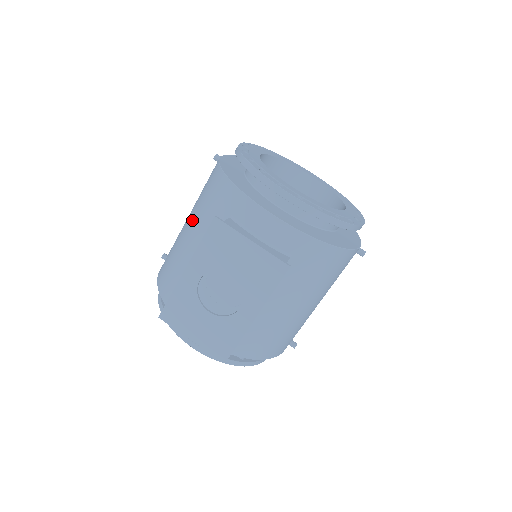
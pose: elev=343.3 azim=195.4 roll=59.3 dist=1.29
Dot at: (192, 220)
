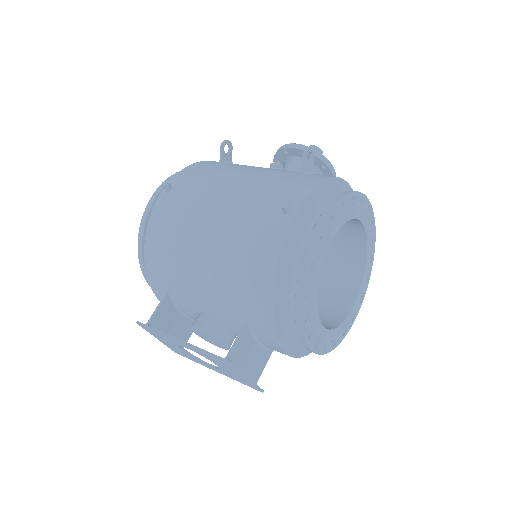
Dot at: (214, 258)
